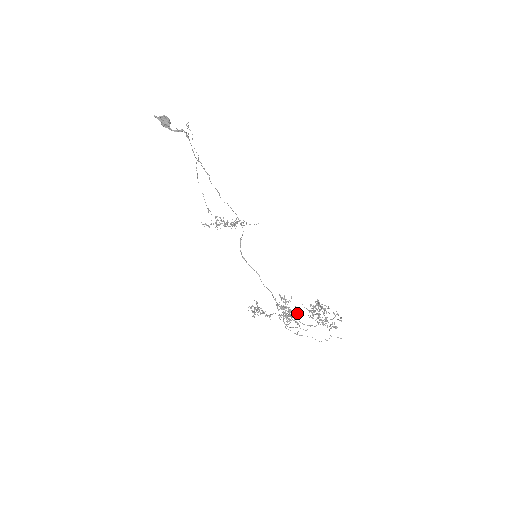
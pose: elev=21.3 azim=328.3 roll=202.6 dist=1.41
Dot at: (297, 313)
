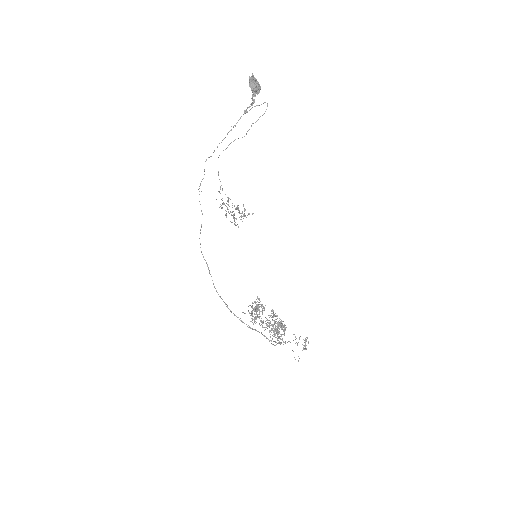
Dot at: occluded
